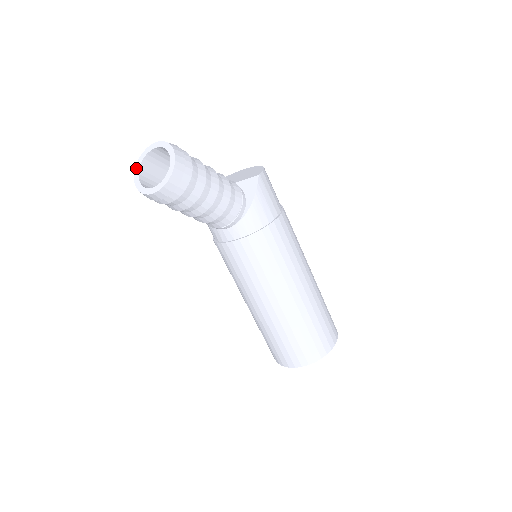
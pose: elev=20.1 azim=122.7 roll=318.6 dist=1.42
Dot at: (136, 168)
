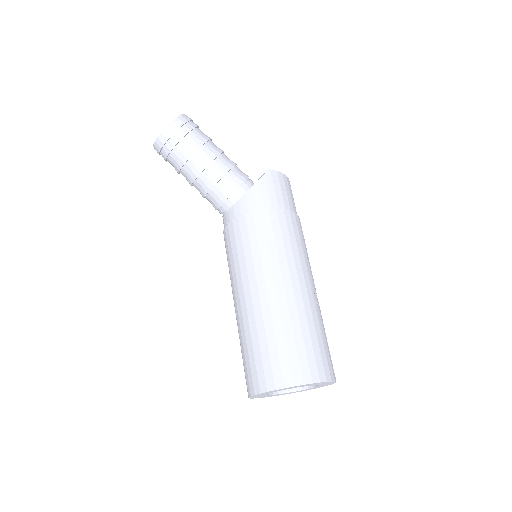
Dot at: occluded
